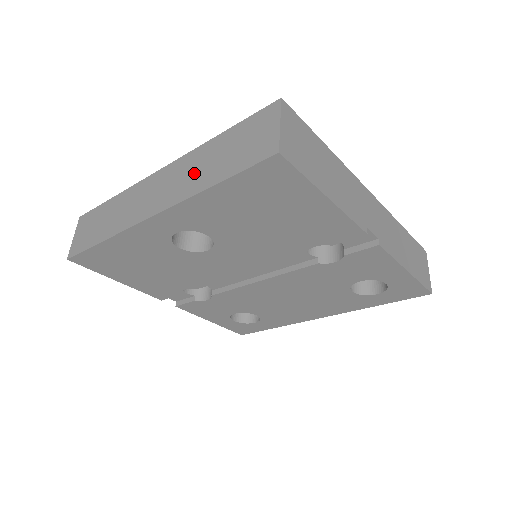
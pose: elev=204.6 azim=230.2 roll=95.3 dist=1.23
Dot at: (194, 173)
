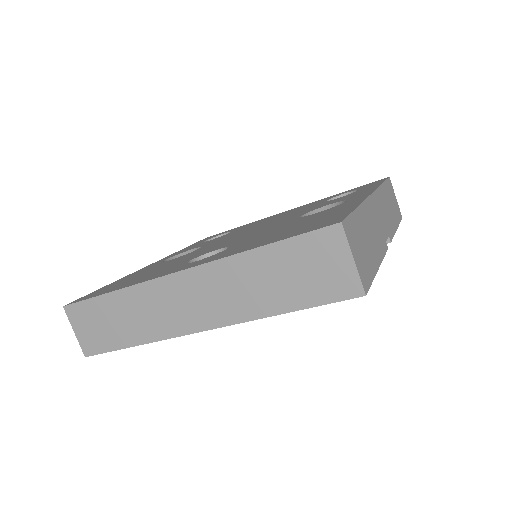
Dot at: (244, 291)
